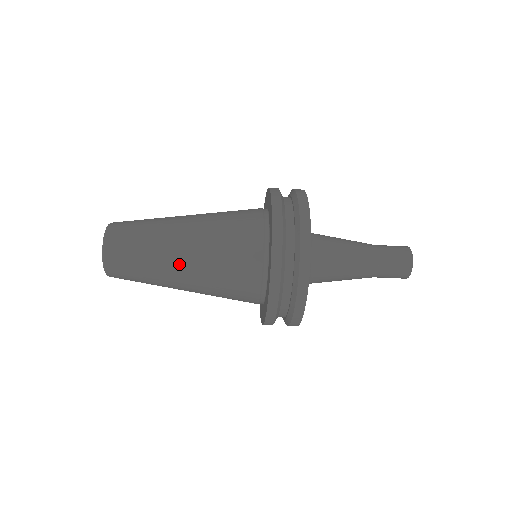
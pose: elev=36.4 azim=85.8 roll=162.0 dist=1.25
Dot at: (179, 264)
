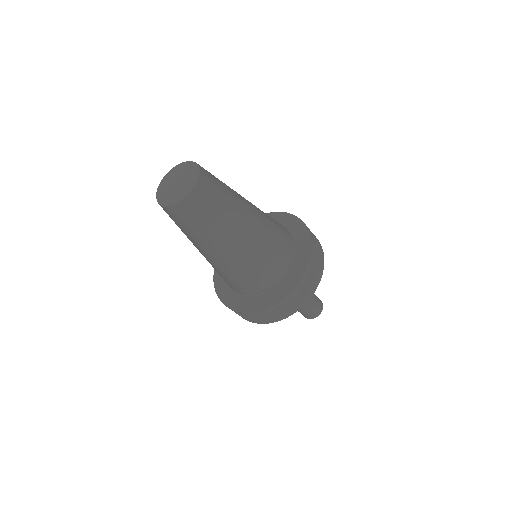
Dot at: (248, 223)
